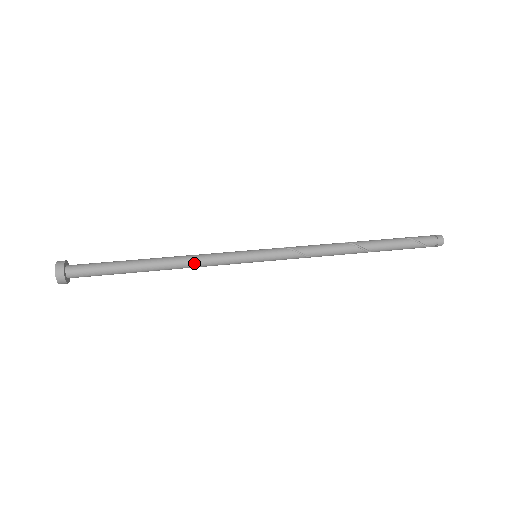
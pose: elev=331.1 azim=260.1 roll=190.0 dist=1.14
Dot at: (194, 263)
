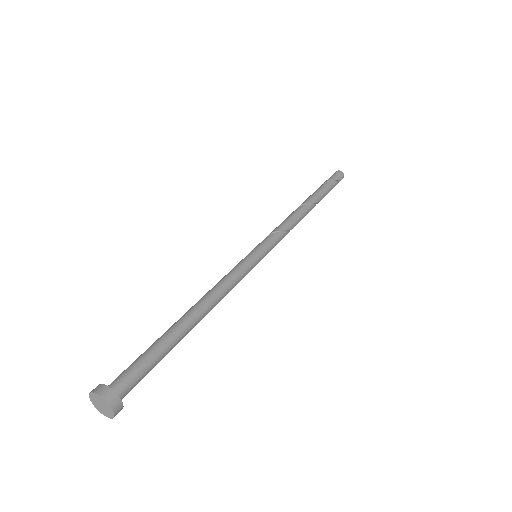
Dot at: (222, 291)
